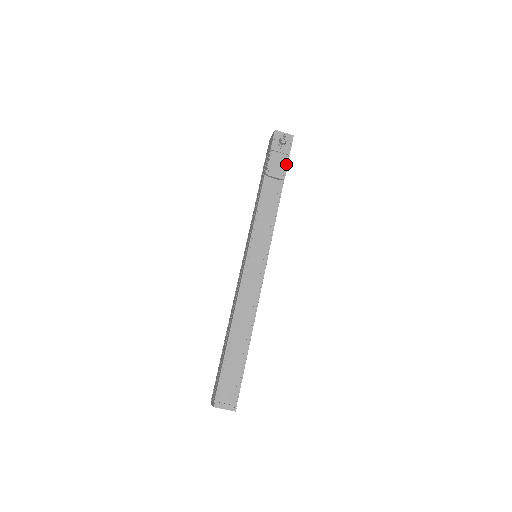
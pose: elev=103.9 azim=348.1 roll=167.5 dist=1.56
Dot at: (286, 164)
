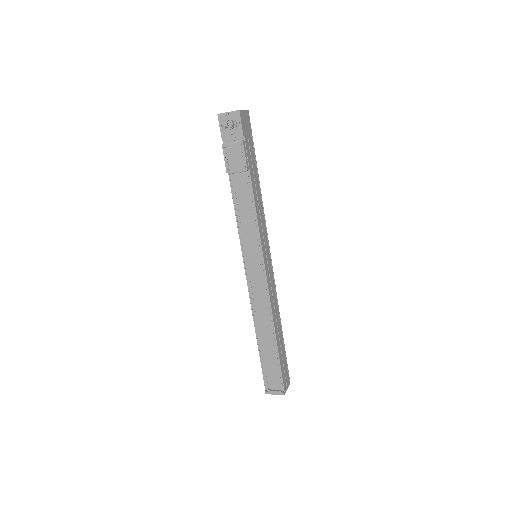
Dot at: (243, 152)
